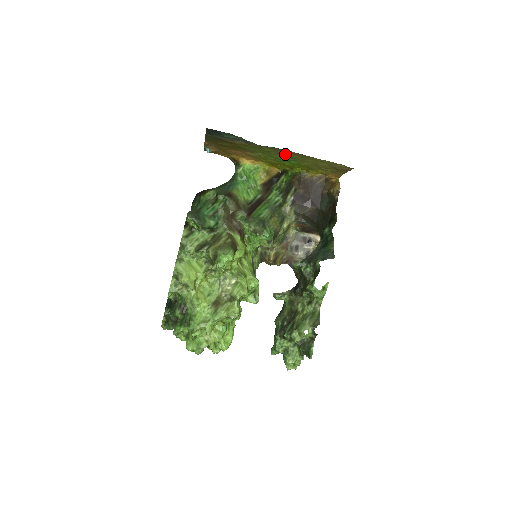
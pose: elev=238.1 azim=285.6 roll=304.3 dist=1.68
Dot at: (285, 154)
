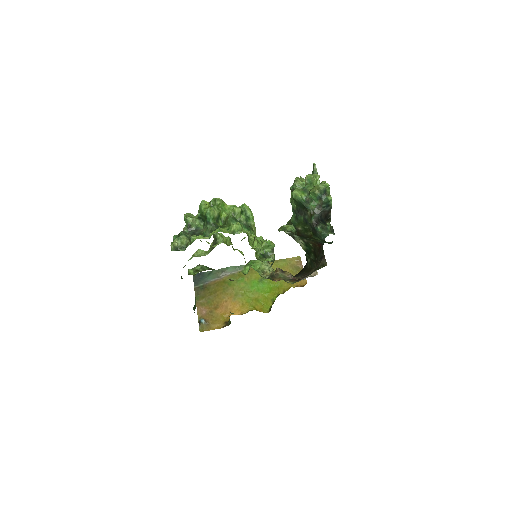
Dot at: (253, 273)
